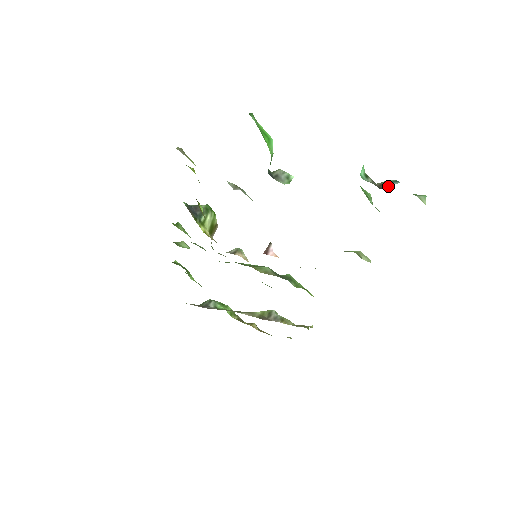
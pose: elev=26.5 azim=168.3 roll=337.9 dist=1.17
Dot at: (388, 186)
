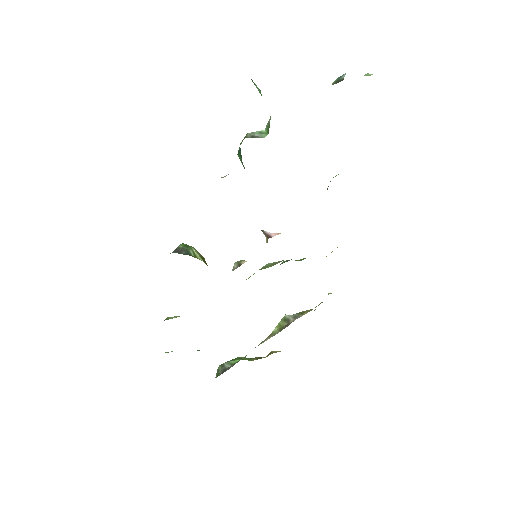
Dot at: occluded
